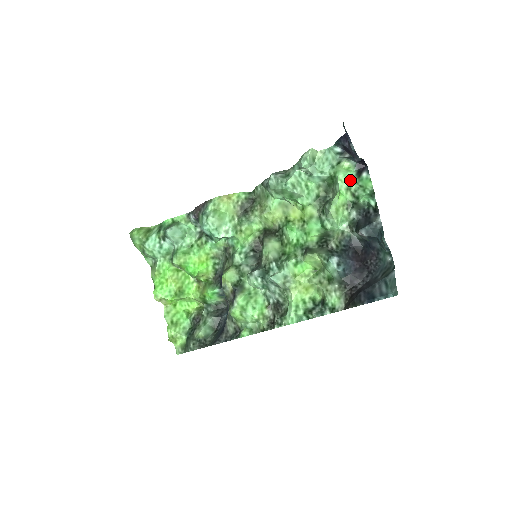
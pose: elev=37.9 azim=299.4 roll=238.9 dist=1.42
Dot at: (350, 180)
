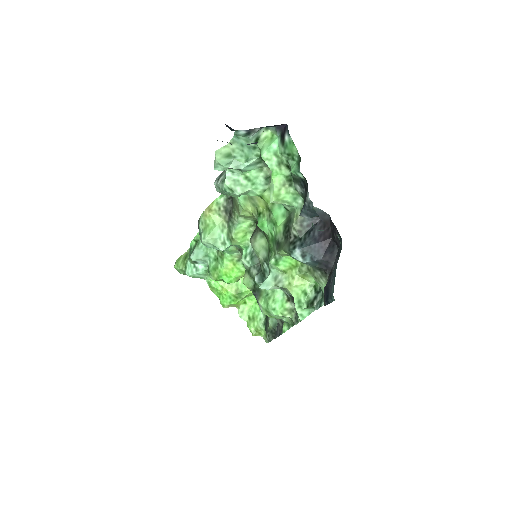
Dot at: (277, 152)
